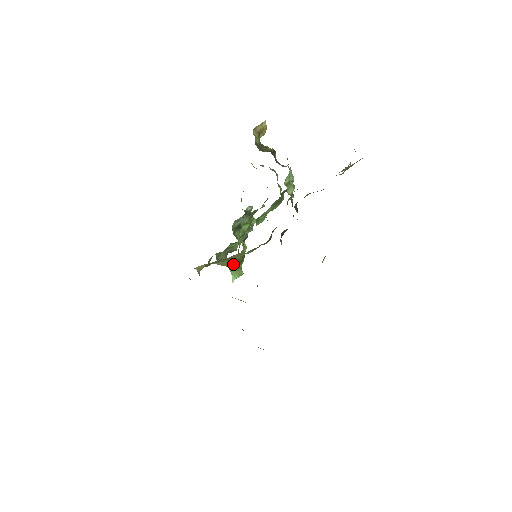
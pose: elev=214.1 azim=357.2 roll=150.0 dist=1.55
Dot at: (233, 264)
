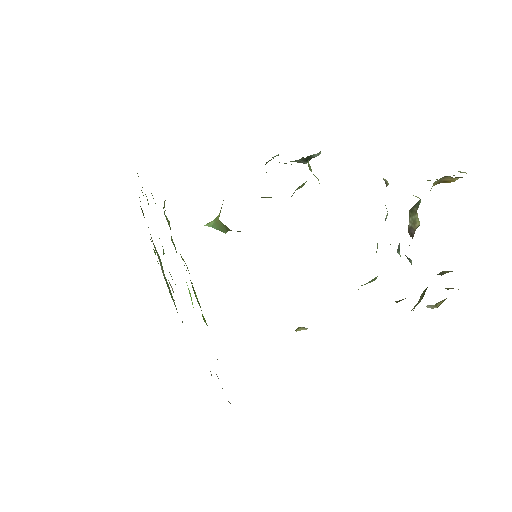
Dot at: occluded
